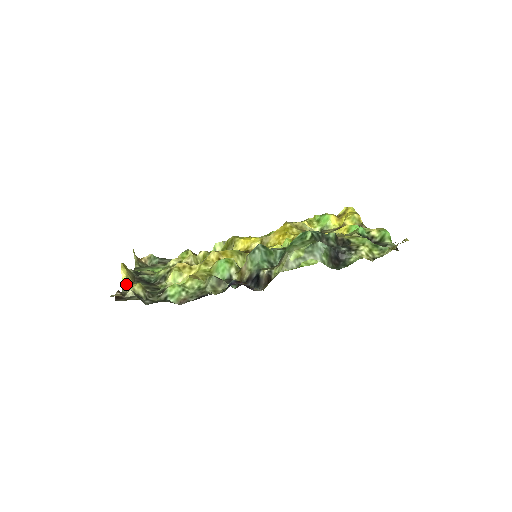
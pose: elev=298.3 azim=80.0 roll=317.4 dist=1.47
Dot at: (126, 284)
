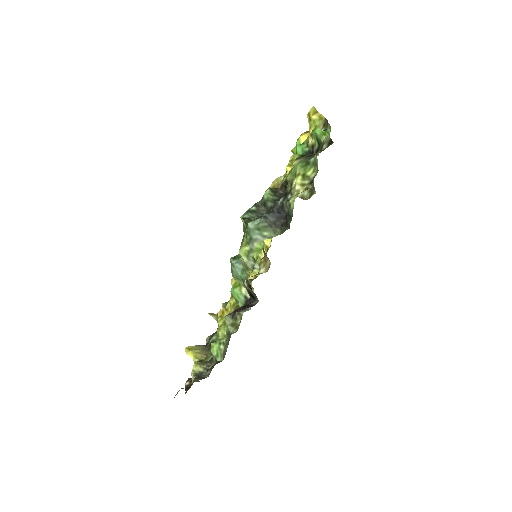
Dot at: occluded
